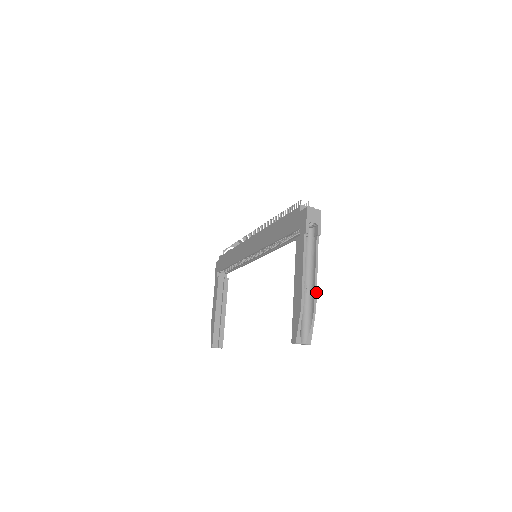
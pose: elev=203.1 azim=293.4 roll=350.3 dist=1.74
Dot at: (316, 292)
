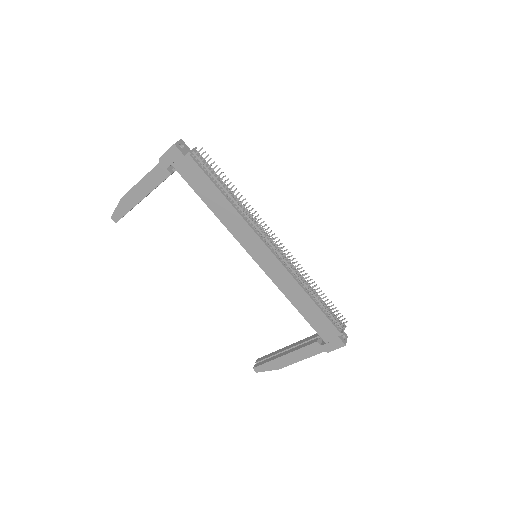
Dot at: occluded
